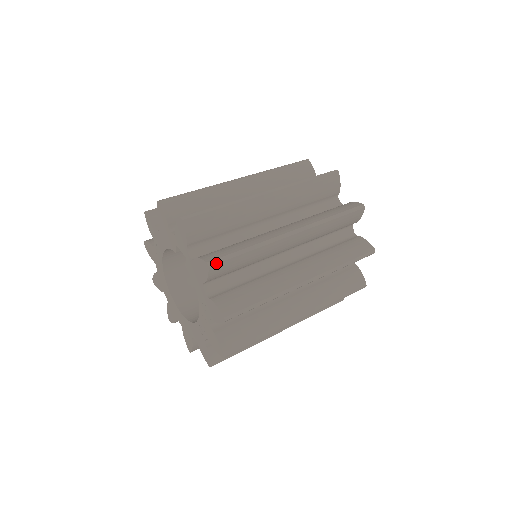
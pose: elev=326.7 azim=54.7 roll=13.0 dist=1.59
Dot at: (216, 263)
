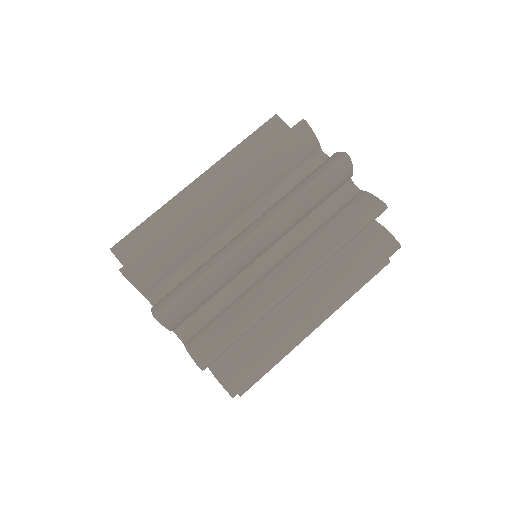
Dot at: (247, 390)
